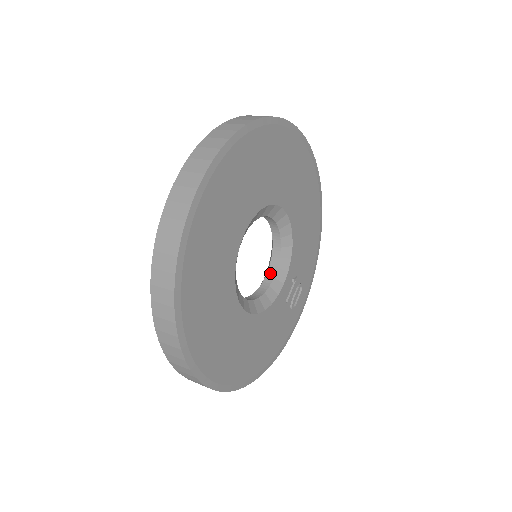
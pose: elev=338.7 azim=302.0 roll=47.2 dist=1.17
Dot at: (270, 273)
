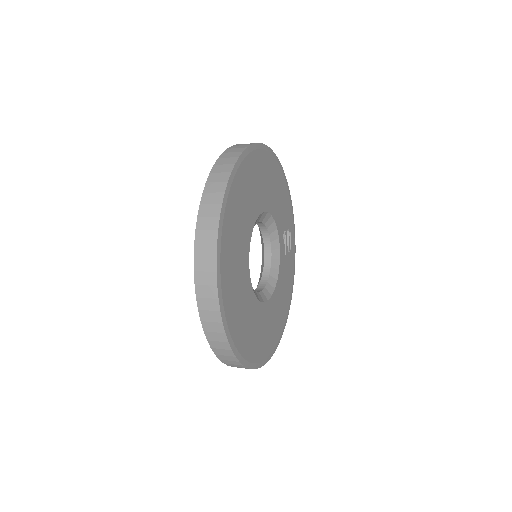
Dot at: (267, 248)
